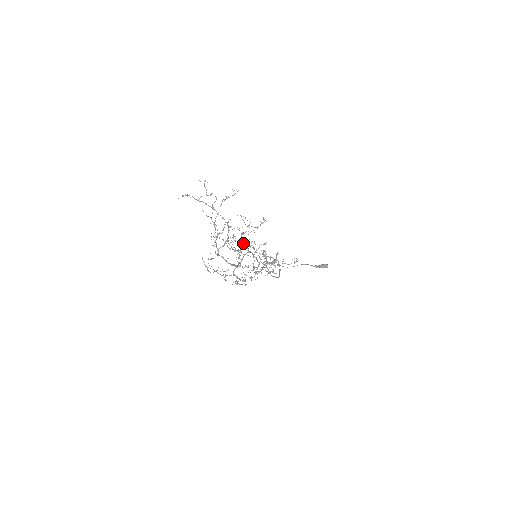
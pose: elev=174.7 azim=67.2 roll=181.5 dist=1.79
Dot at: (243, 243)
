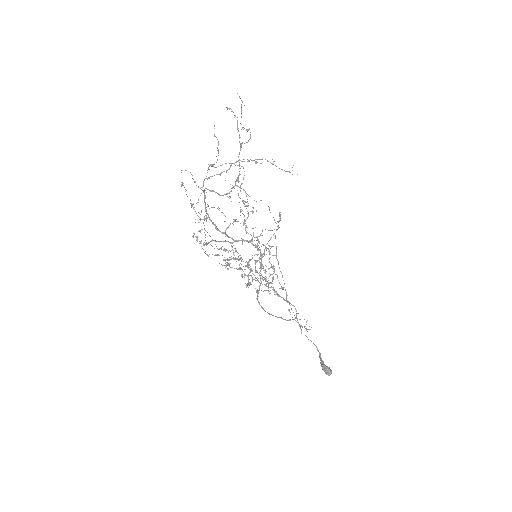
Dot at: occluded
